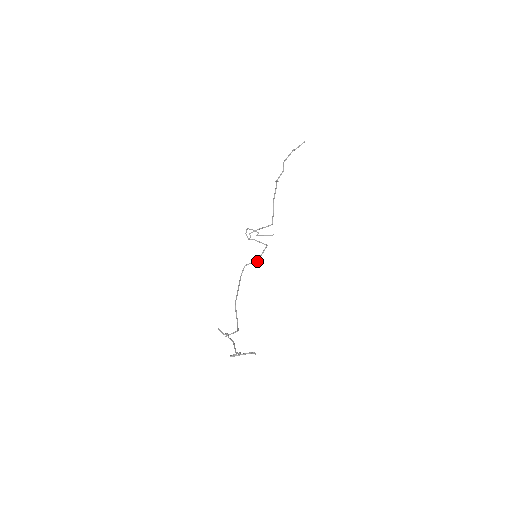
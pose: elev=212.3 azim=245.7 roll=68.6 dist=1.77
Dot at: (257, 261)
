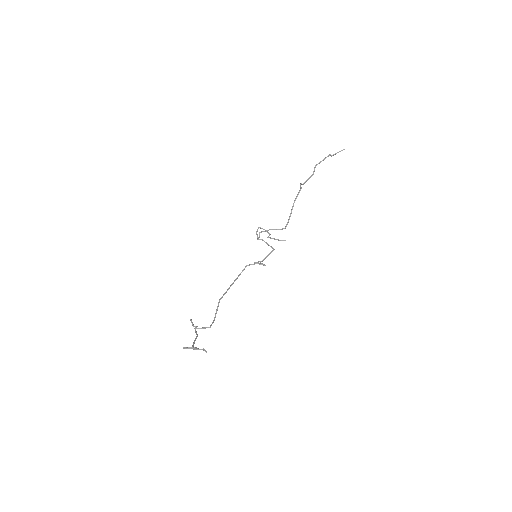
Dot at: (260, 264)
